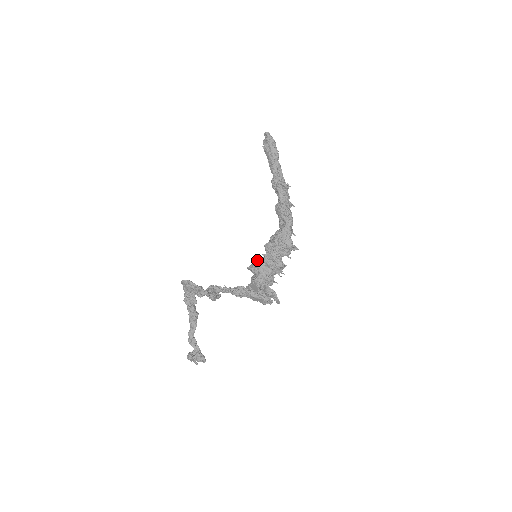
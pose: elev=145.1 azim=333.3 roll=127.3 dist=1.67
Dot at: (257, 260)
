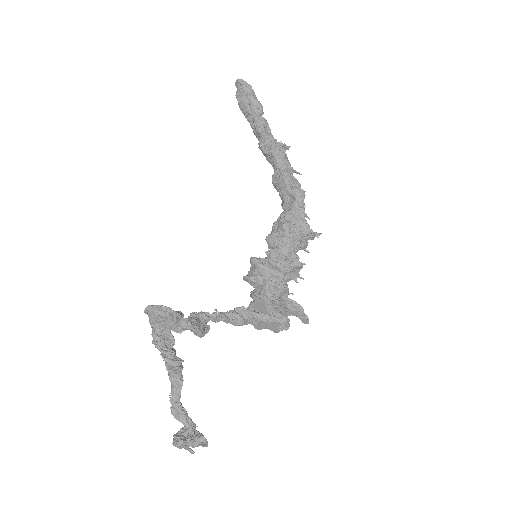
Dot at: (258, 262)
